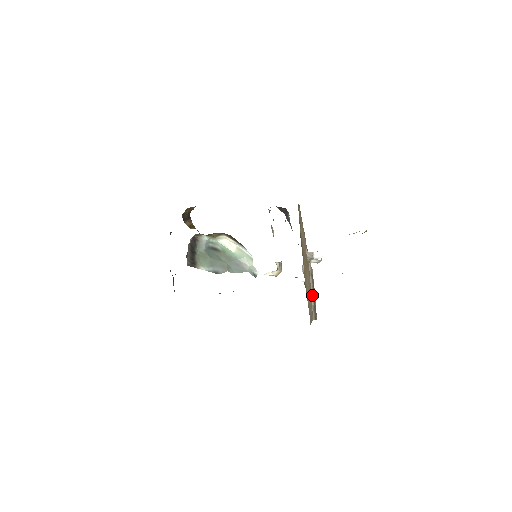
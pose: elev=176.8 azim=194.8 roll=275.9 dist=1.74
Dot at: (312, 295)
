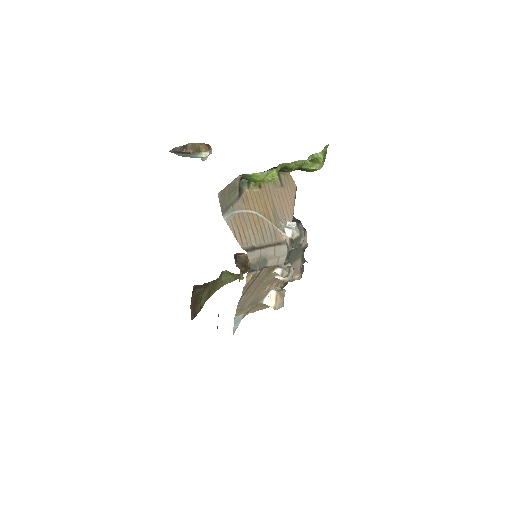
Dot at: (262, 244)
